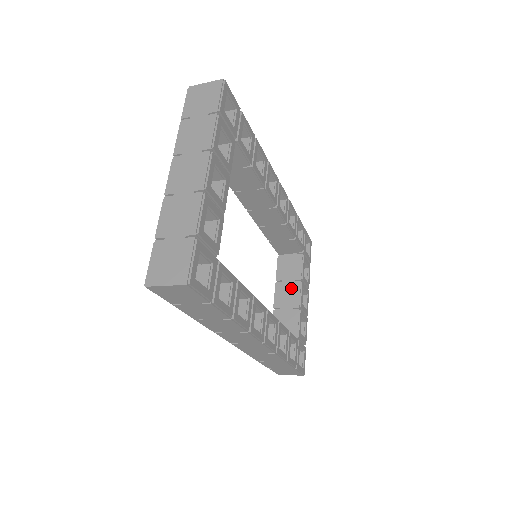
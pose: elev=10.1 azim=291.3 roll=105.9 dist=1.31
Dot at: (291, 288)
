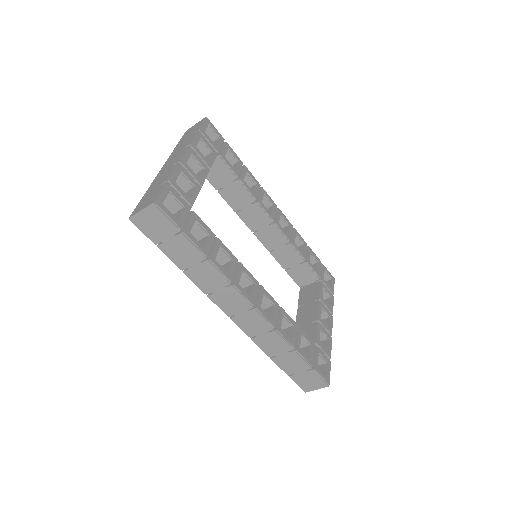
Dot at: (310, 308)
